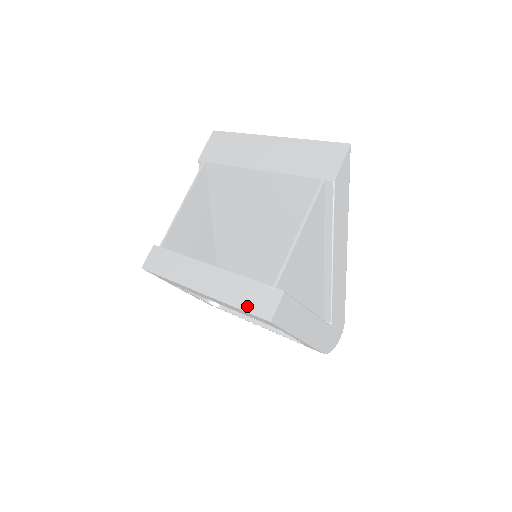
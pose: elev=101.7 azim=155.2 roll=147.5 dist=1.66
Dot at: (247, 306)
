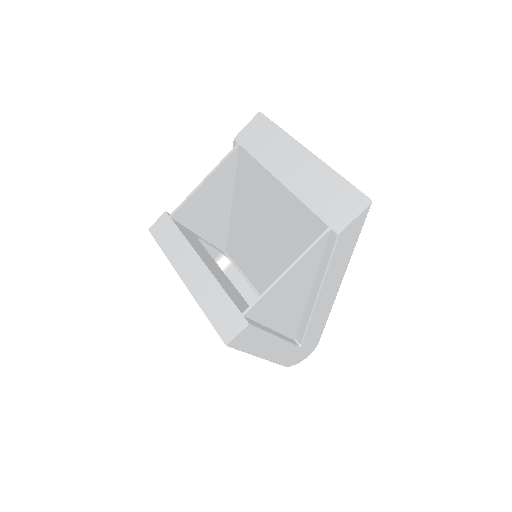
Dot at: (214, 319)
